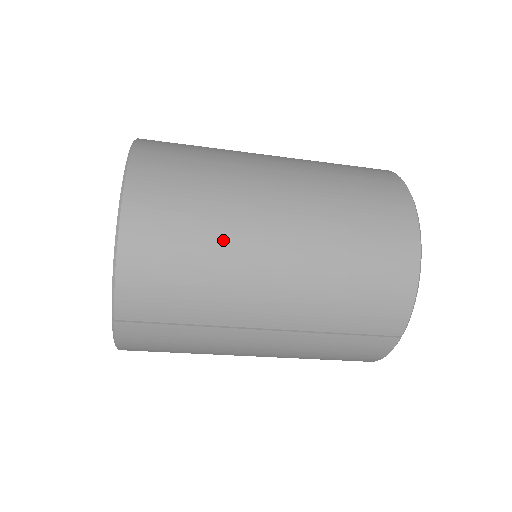
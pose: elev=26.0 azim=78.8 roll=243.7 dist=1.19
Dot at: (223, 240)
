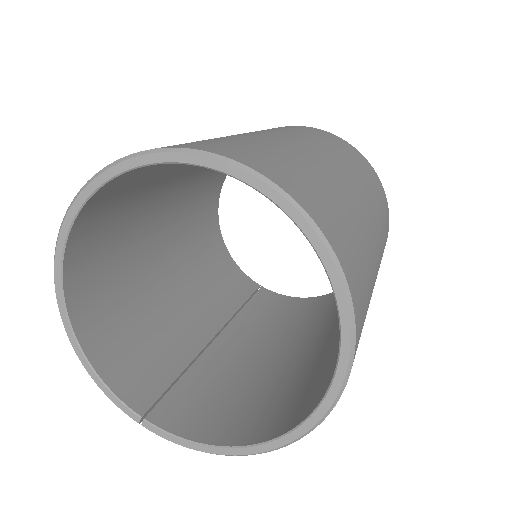
Dot at: occluded
